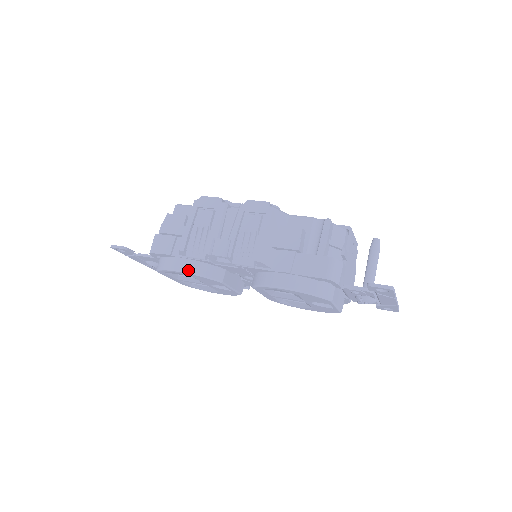
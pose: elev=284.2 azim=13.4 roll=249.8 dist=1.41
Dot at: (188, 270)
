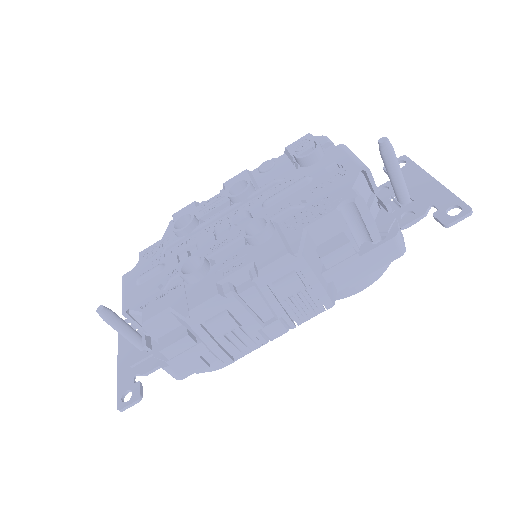
Dot at: occluded
